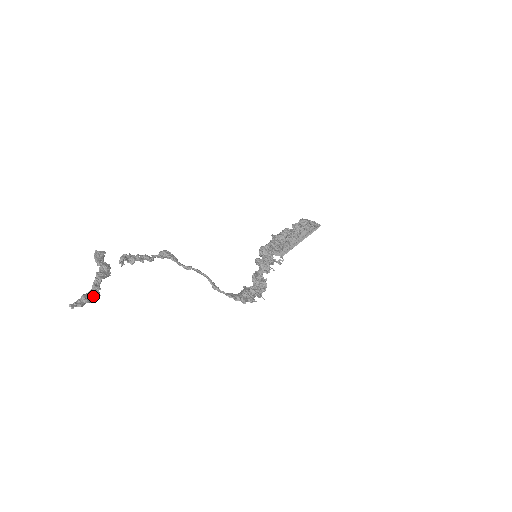
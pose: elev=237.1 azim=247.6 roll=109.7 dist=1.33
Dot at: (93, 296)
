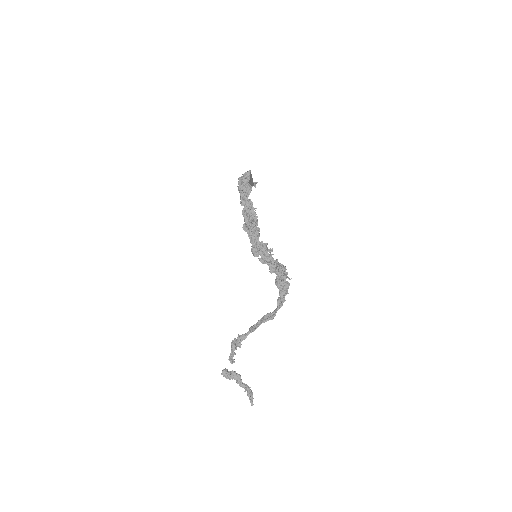
Dot at: (250, 391)
